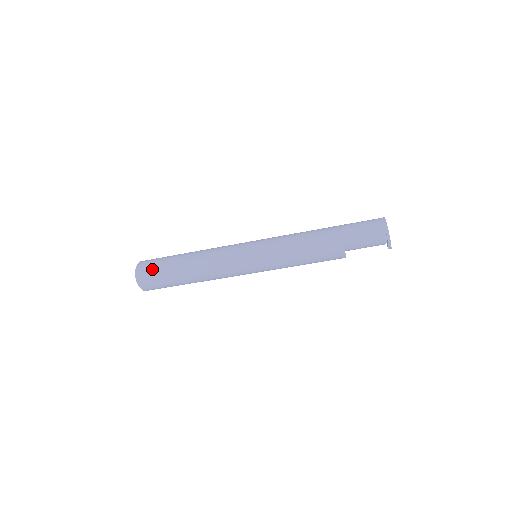
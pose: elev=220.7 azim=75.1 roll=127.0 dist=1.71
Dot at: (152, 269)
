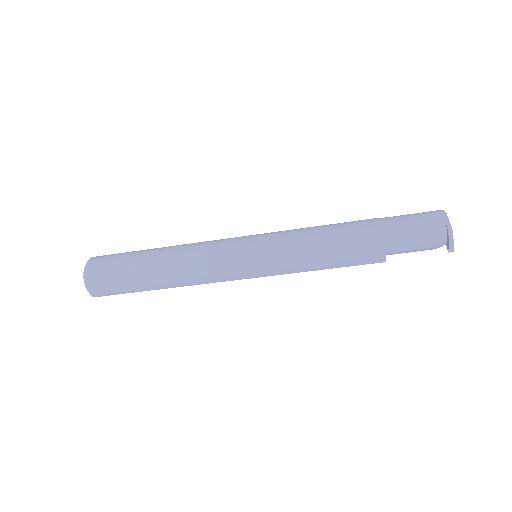
Dot at: (109, 260)
